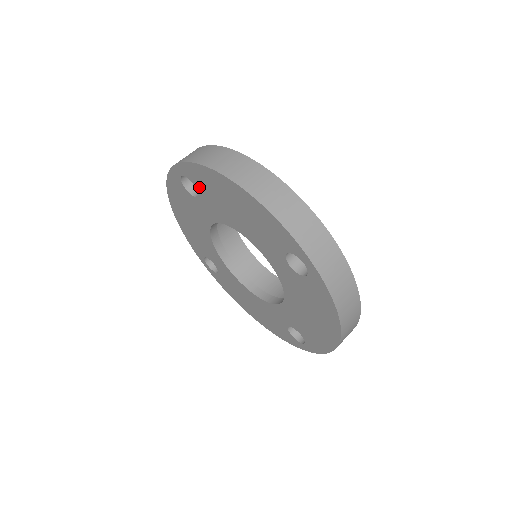
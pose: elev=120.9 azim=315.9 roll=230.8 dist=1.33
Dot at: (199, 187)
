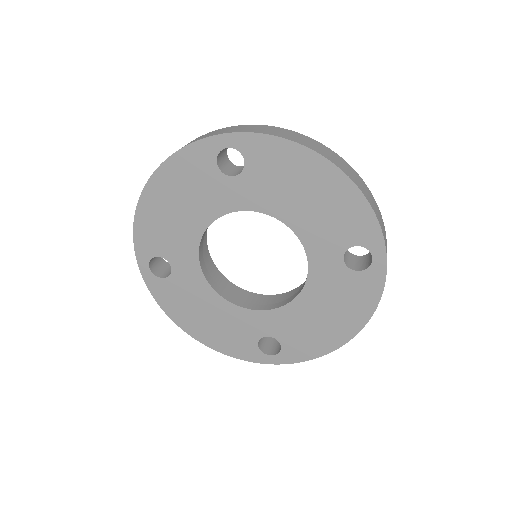
Dot at: (159, 249)
